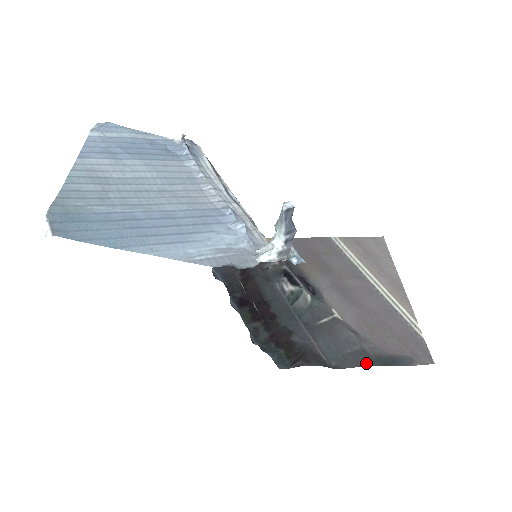
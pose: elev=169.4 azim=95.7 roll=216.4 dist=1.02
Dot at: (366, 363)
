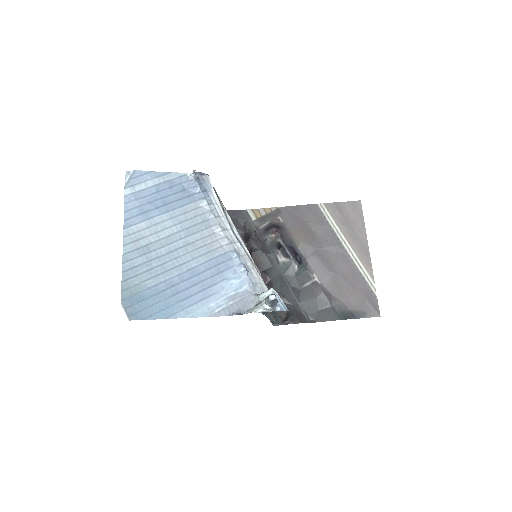
Dot at: (333, 318)
